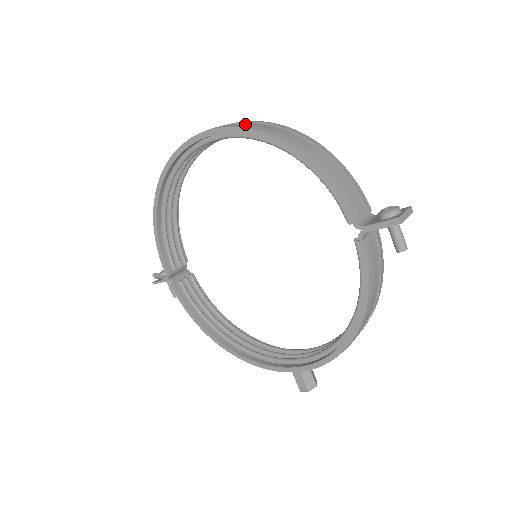
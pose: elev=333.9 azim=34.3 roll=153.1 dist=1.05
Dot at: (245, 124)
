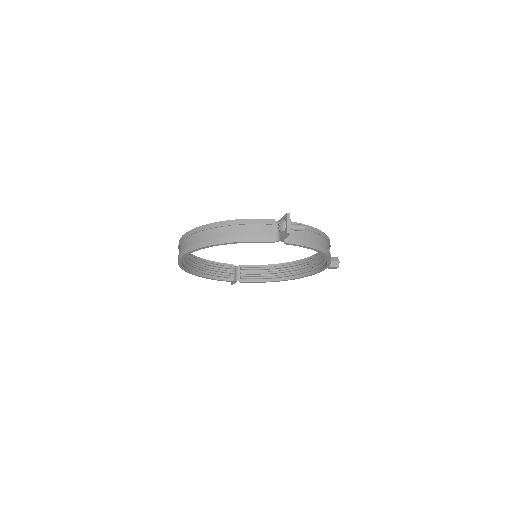
Dot at: (189, 238)
